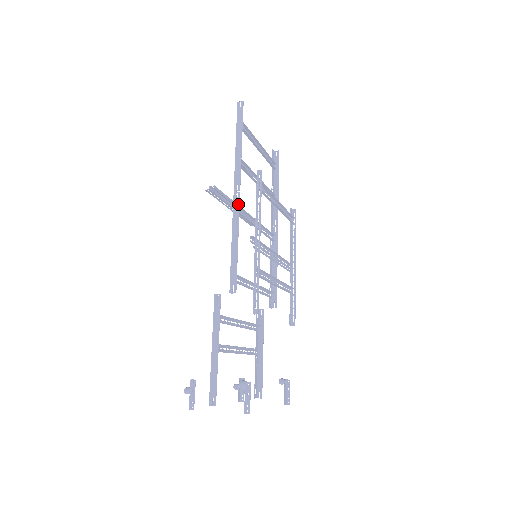
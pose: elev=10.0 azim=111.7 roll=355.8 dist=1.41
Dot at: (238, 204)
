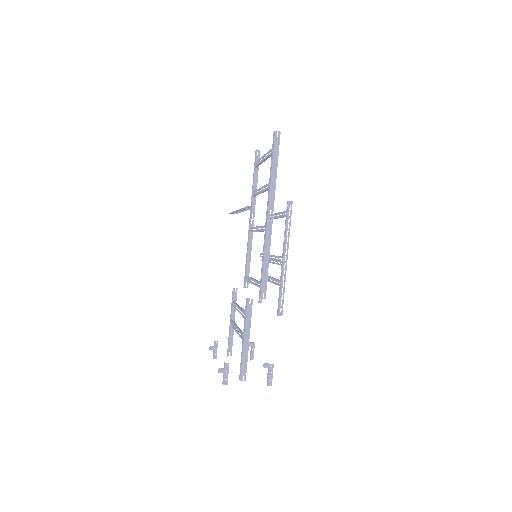
Dot at: (271, 226)
